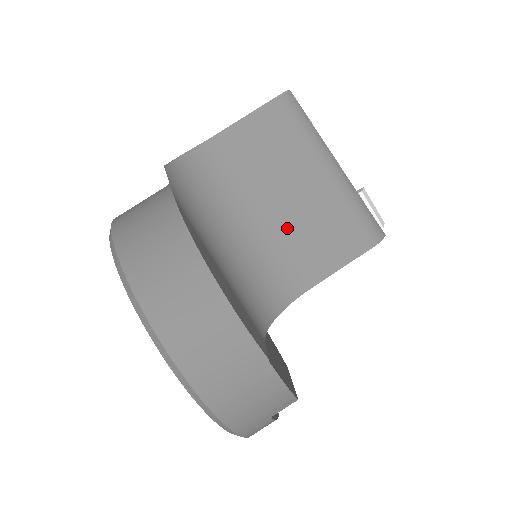
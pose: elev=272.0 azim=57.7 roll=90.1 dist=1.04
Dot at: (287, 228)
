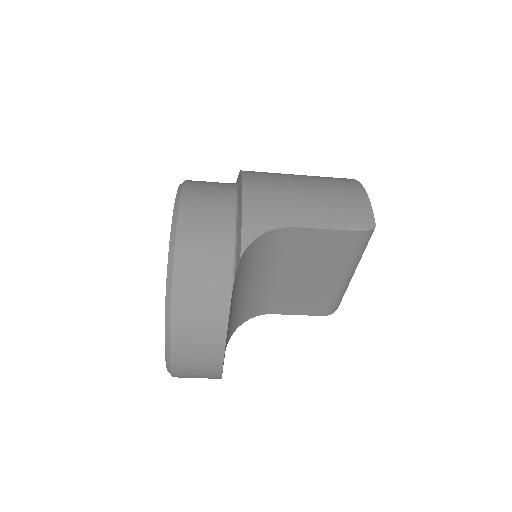
Dot at: (288, 289)
